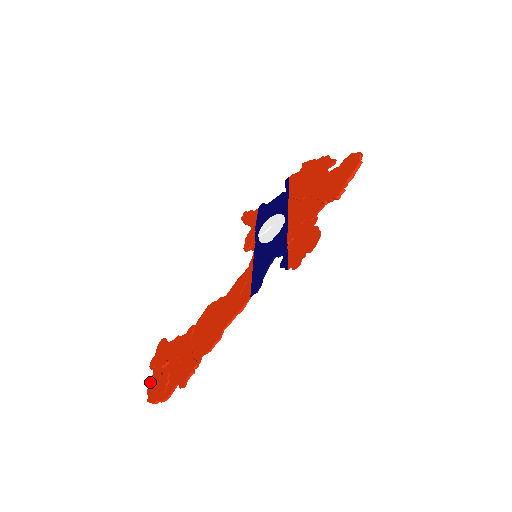
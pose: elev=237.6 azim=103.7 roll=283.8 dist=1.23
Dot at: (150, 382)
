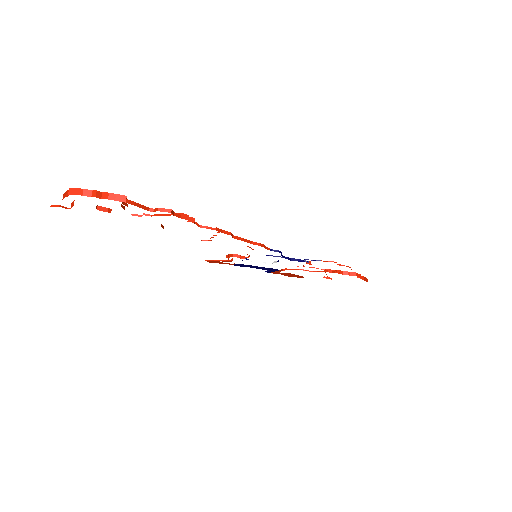
Dot at: occluded
